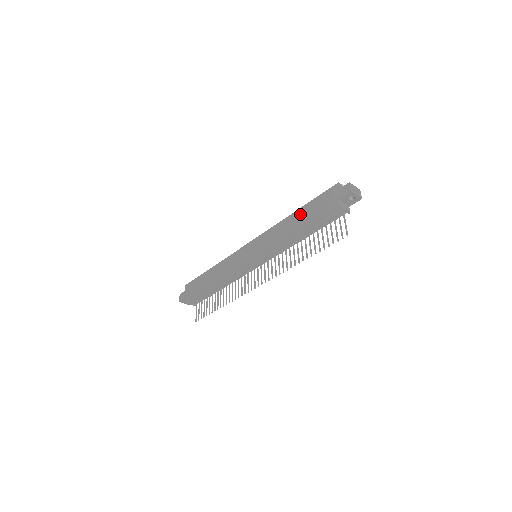
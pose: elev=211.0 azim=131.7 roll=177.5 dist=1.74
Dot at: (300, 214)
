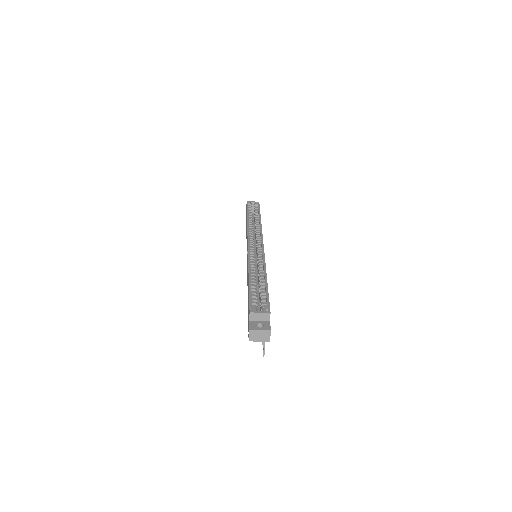
Dot at: (248, 288)
